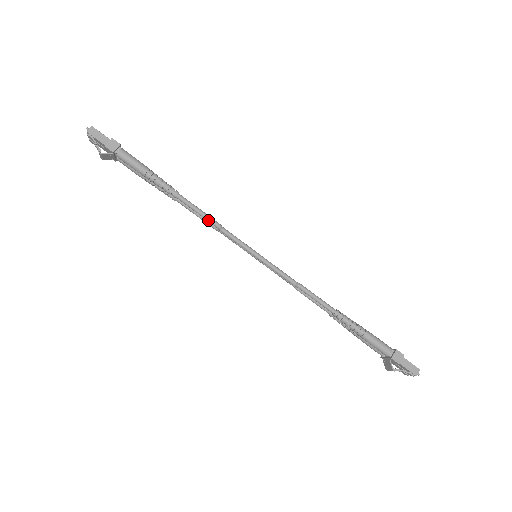
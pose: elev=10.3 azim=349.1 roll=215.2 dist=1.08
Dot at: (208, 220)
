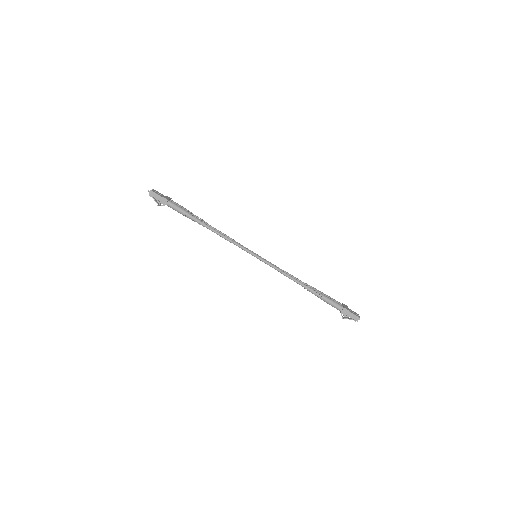
Dot at: occluded
